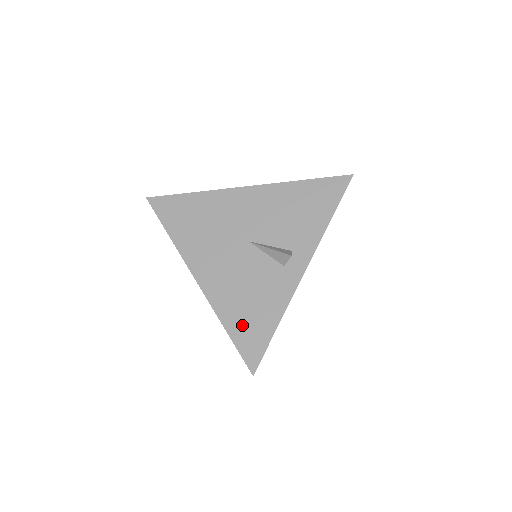
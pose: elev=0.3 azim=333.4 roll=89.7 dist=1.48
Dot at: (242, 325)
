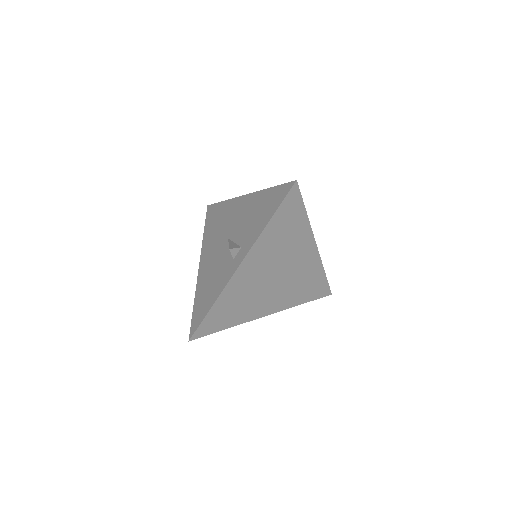
Dot at: (200, 302)
